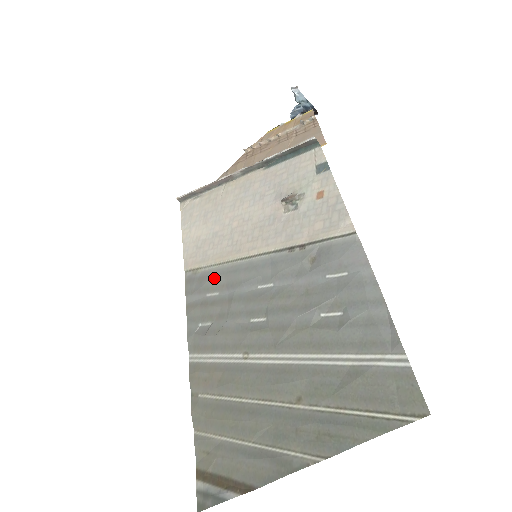
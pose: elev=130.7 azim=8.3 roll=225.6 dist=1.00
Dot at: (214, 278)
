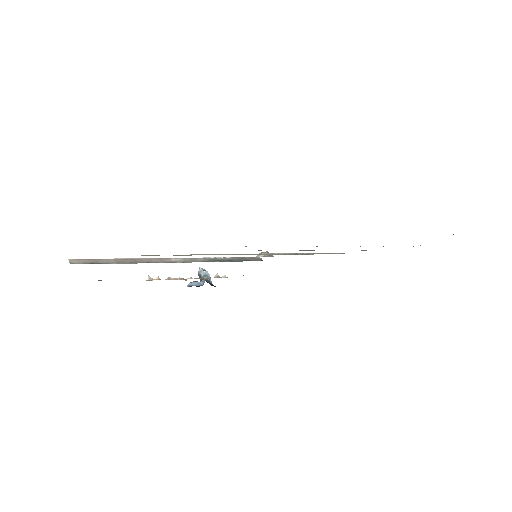
Dot at: occluded
